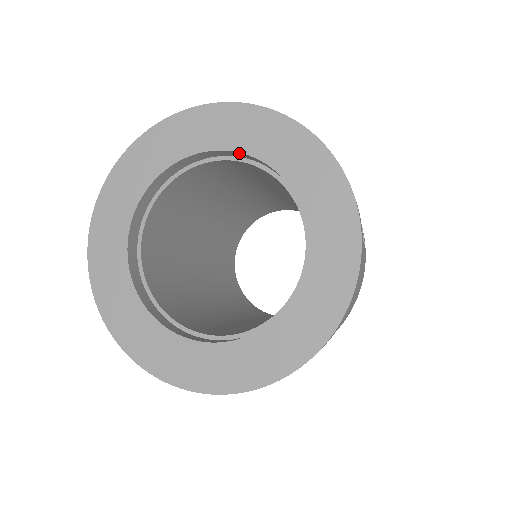
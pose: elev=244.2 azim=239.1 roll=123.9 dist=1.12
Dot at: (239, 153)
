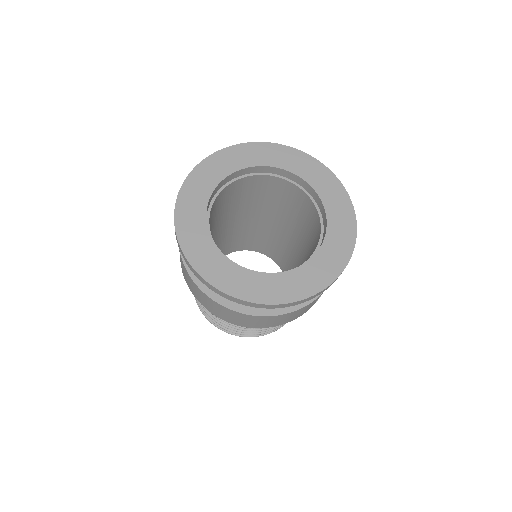
Dot at: (319, 198)
